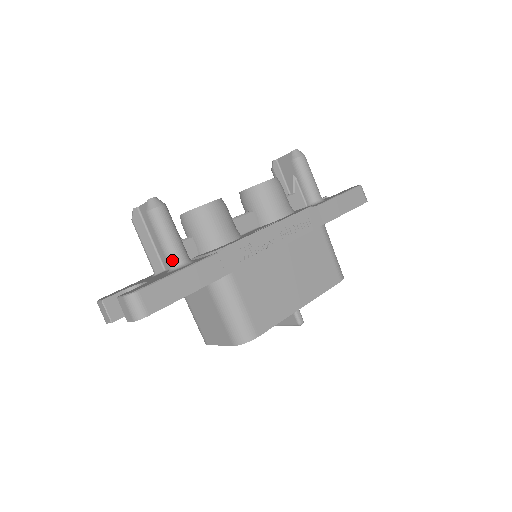
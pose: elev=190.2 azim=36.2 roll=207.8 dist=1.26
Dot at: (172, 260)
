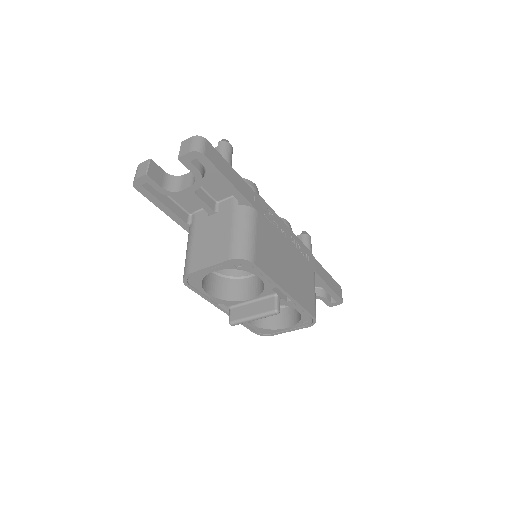
Dot at: occluded
